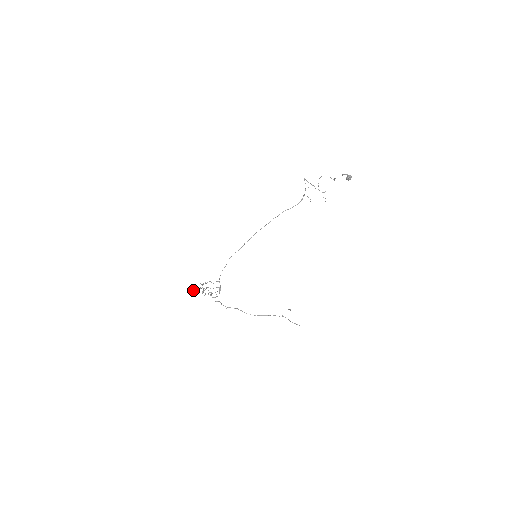
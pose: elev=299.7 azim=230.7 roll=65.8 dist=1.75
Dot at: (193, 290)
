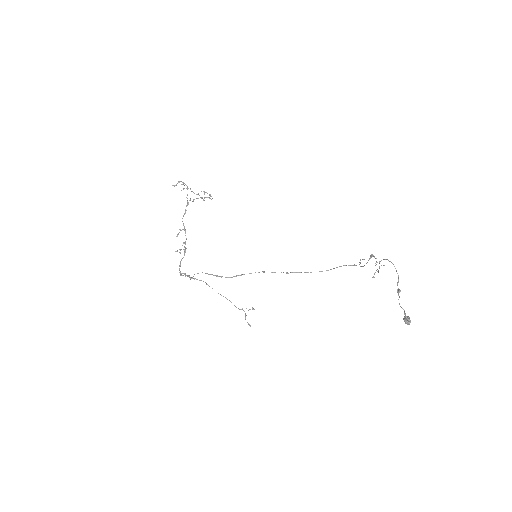
Dot at: occluded
